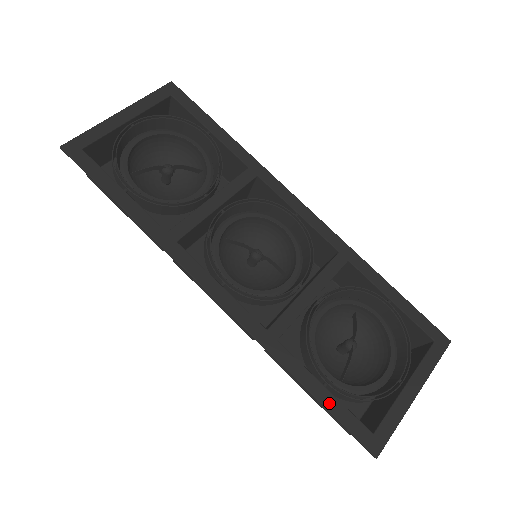
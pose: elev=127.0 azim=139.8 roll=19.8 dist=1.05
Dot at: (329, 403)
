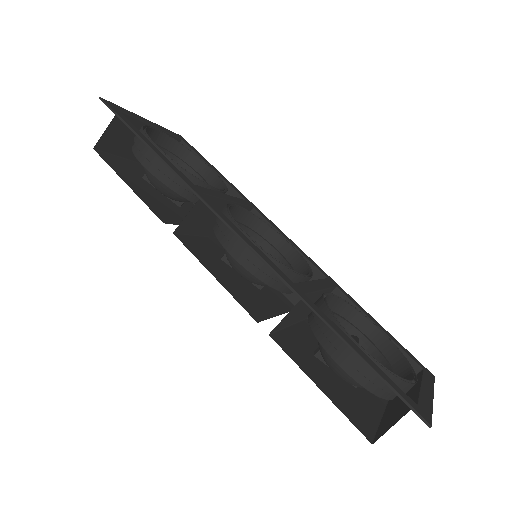
Dot at: (368, 360)
